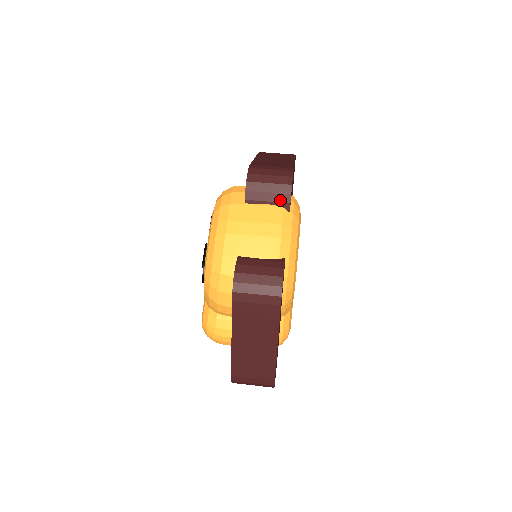
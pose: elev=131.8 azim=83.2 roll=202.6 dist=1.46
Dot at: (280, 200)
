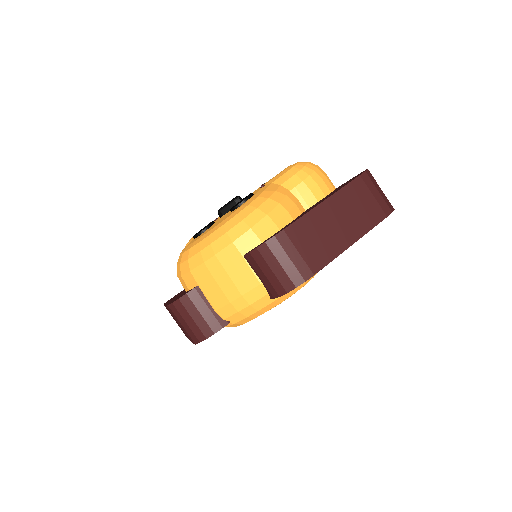
Dot at: (269, 288)
